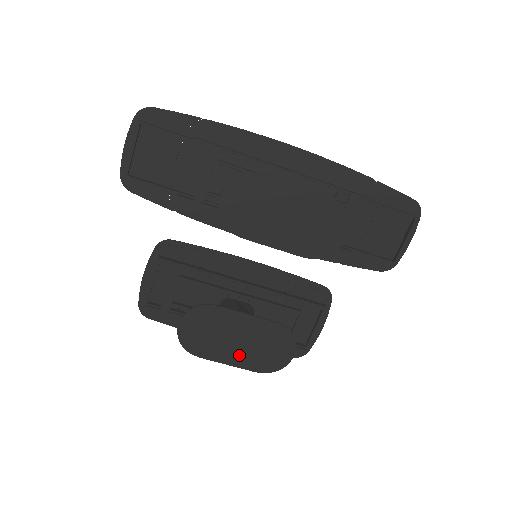
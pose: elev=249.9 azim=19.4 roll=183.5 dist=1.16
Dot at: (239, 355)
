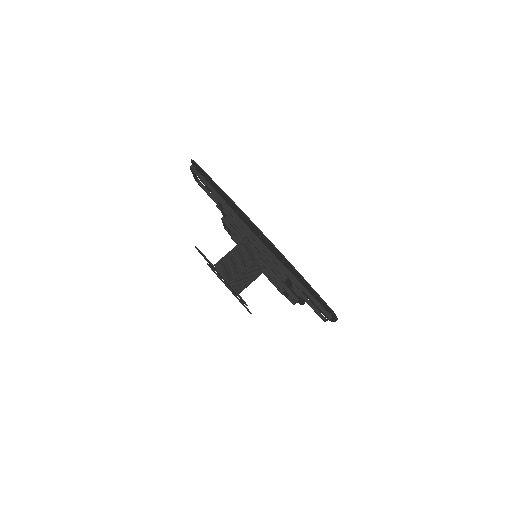
Dot at: occluded
